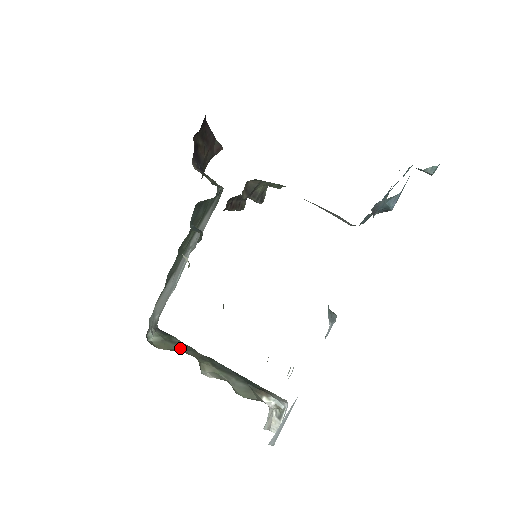
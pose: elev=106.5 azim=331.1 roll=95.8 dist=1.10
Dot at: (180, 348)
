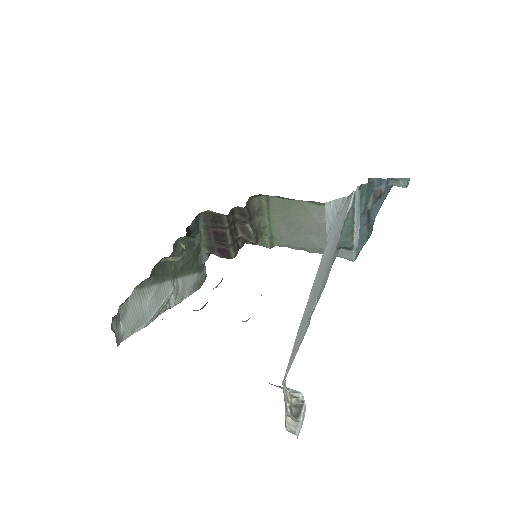
Dot at: occluded
